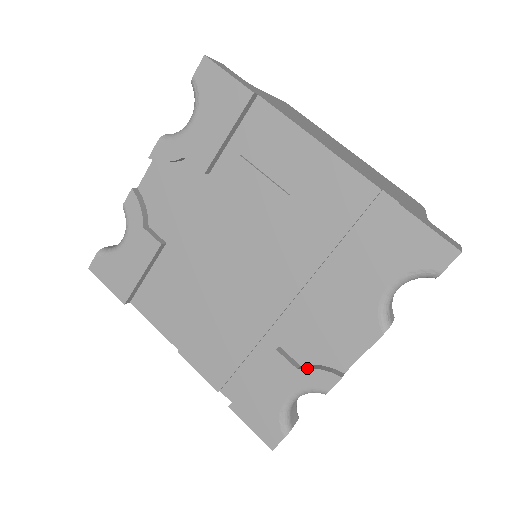
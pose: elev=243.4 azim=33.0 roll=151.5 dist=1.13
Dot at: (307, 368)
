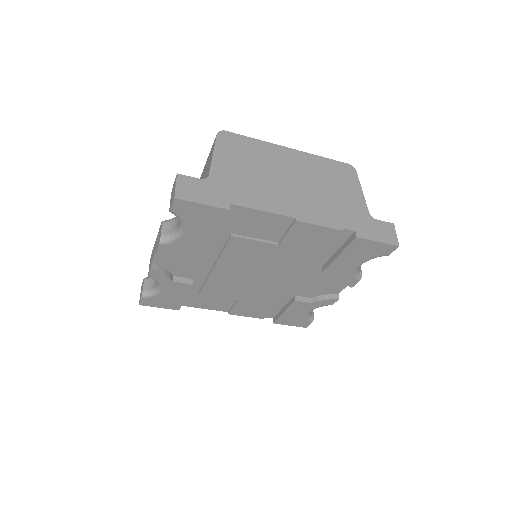
Dot at: (317, 301)
